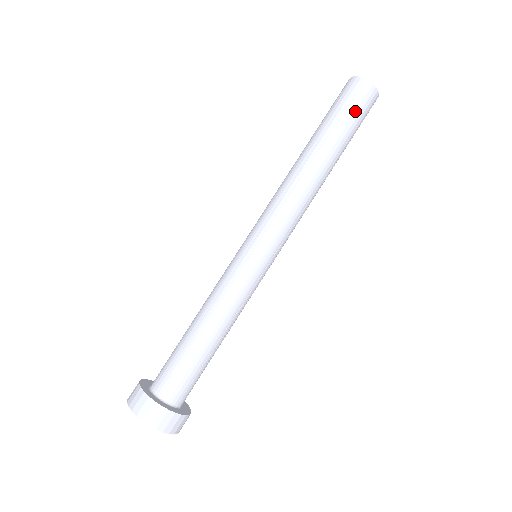
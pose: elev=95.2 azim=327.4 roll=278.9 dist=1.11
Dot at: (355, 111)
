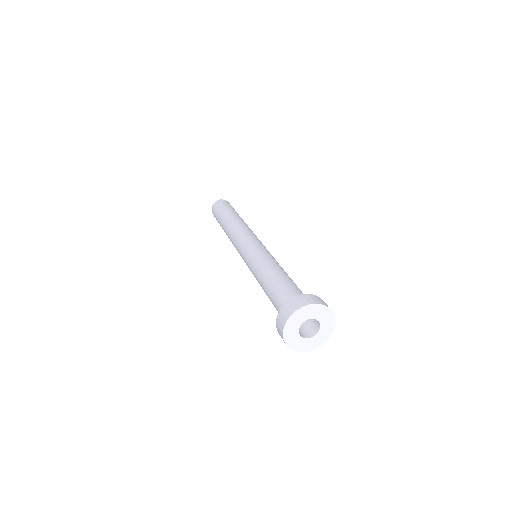
Dot at: occluded
